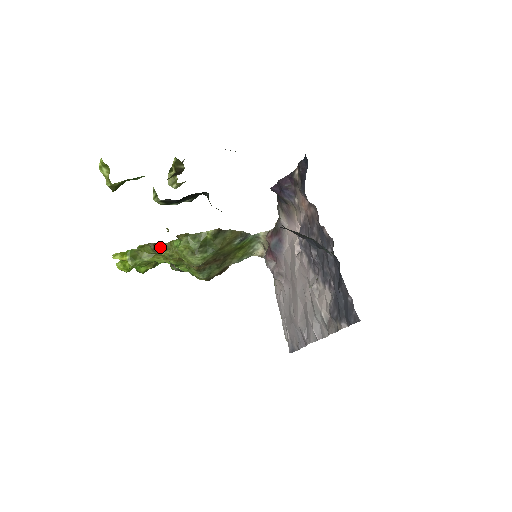
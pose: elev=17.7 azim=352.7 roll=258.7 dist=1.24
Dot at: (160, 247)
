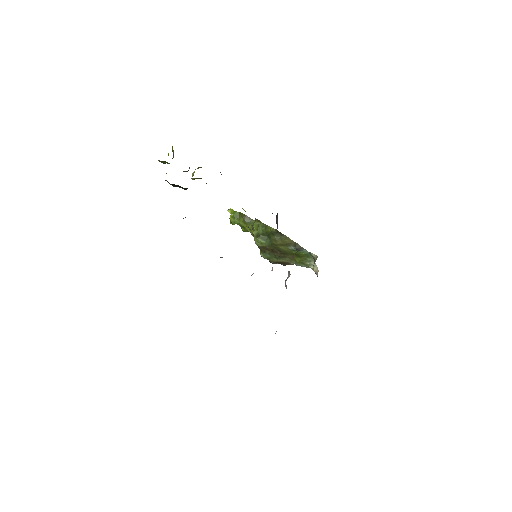
Dot at: (248, 220)
